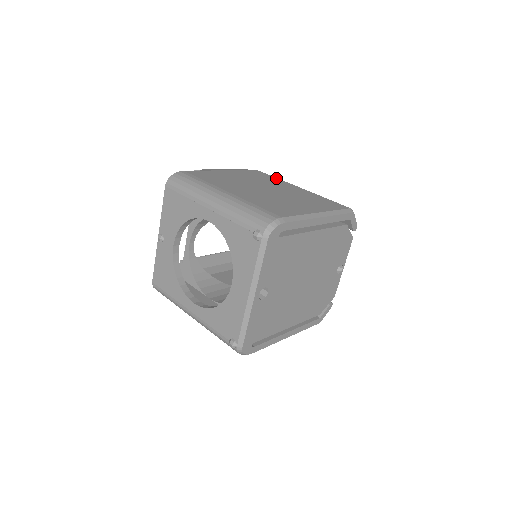
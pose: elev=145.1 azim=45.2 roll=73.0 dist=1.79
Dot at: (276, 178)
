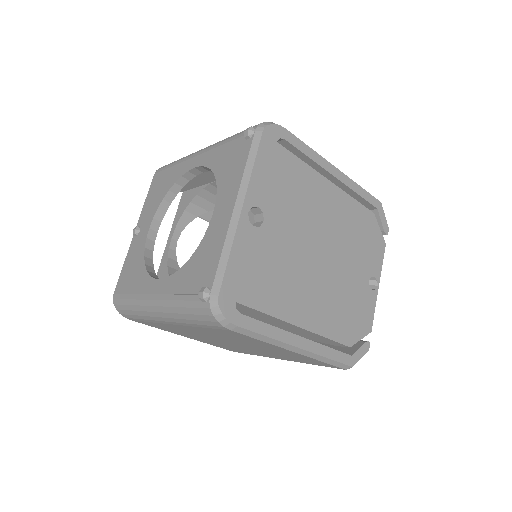
Dot at: occluded
